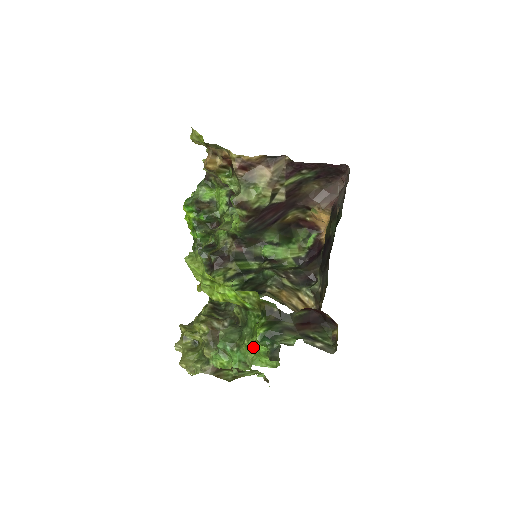
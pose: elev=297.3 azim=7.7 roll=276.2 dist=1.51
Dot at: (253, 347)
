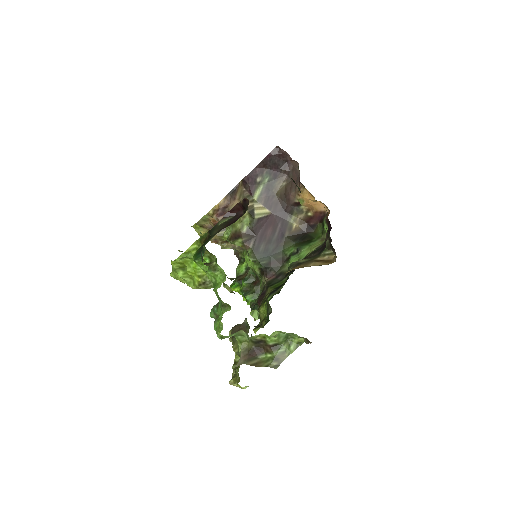
Dot at: (211, 279)
